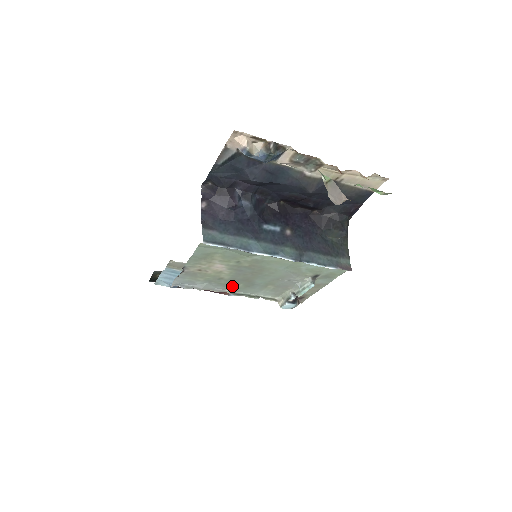
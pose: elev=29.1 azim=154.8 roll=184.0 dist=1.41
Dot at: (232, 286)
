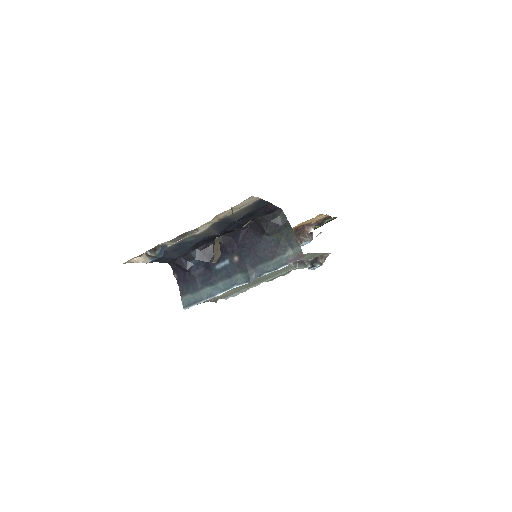
Dot at: (258, 282)
